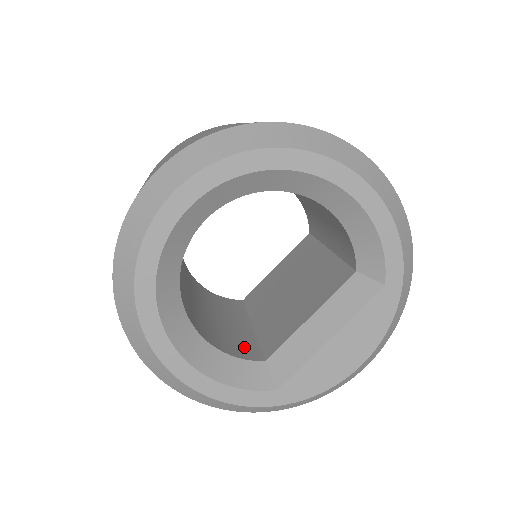
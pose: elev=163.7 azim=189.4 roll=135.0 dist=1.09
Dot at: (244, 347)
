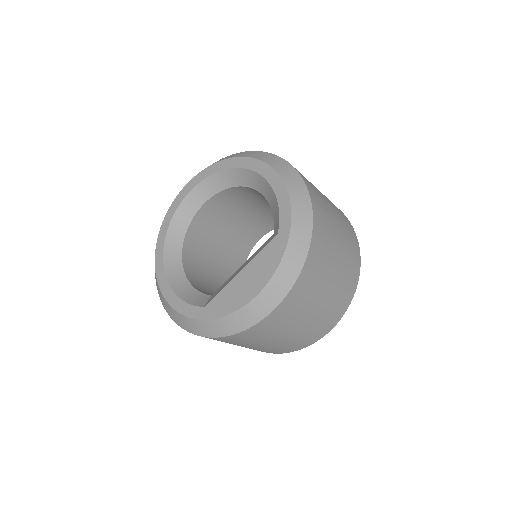
Dot at: occluded
